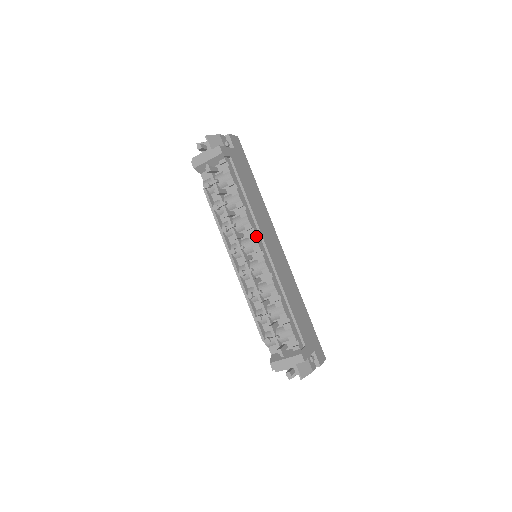
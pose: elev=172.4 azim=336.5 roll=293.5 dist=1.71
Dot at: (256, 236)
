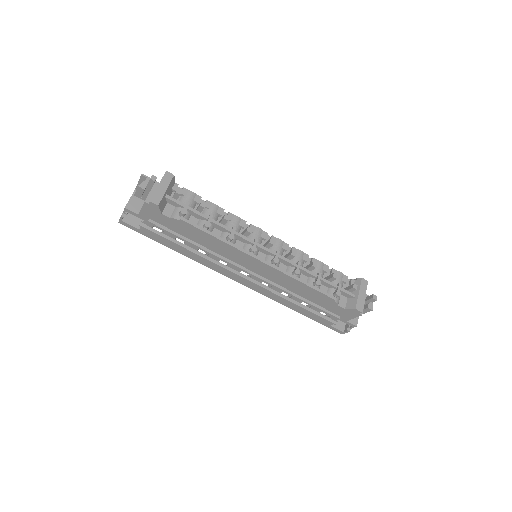
Dot at: (253, 227)
